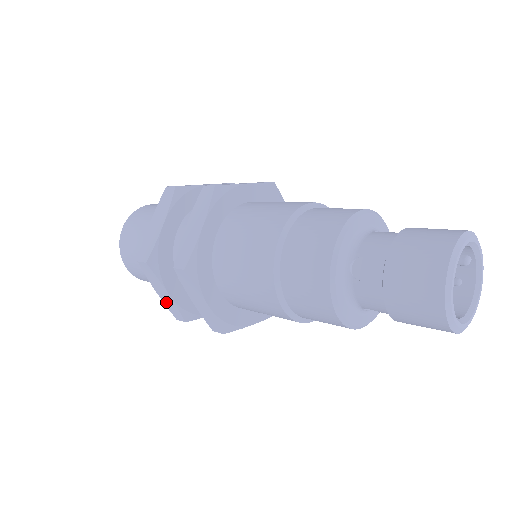
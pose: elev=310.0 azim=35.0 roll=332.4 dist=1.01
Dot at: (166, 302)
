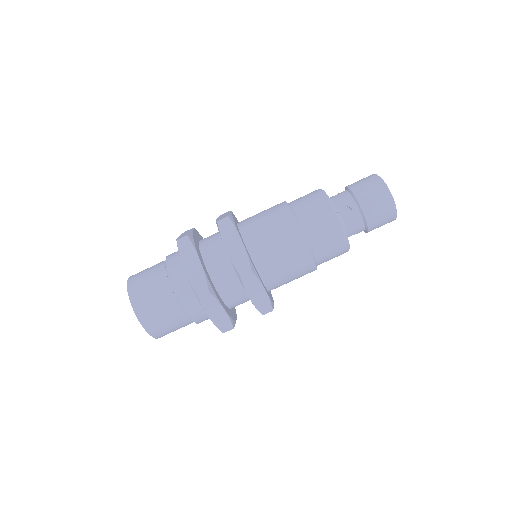
Dot at: (217, 321)
